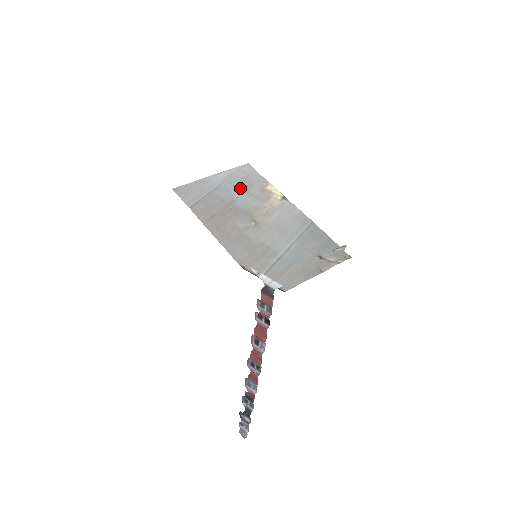
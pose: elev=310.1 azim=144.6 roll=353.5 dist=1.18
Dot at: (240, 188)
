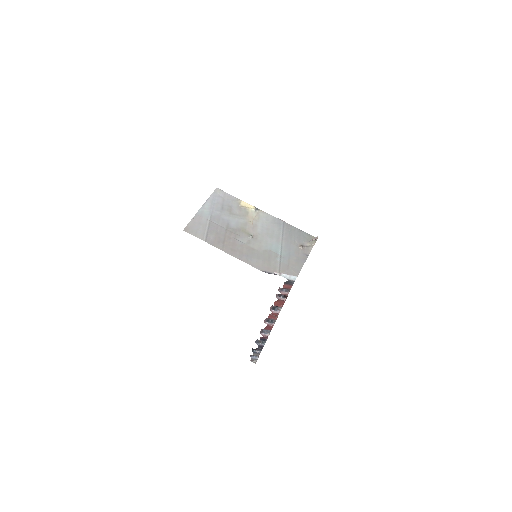
Dot at: (225, 212)
